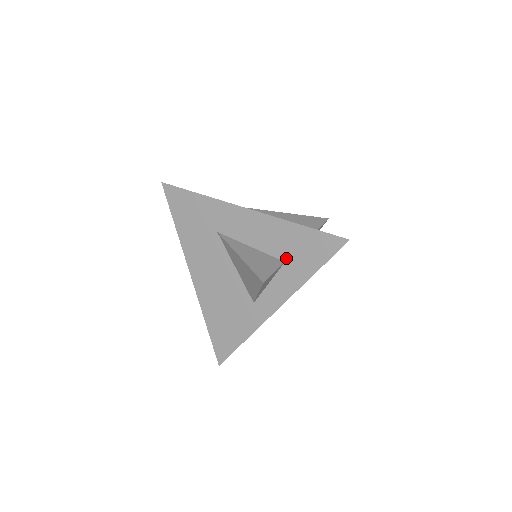
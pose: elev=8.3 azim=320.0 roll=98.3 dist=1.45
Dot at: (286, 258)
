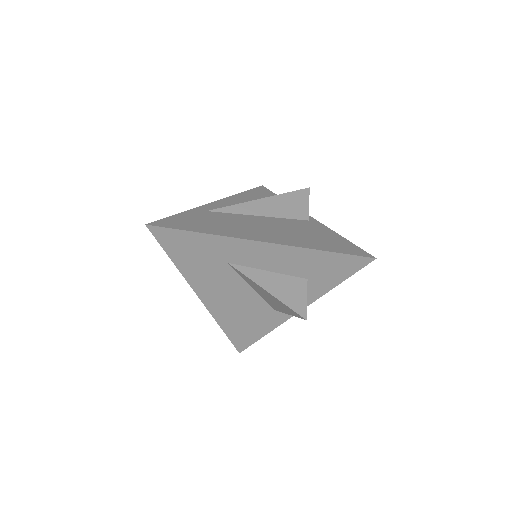
Dot at: (309, 276)
